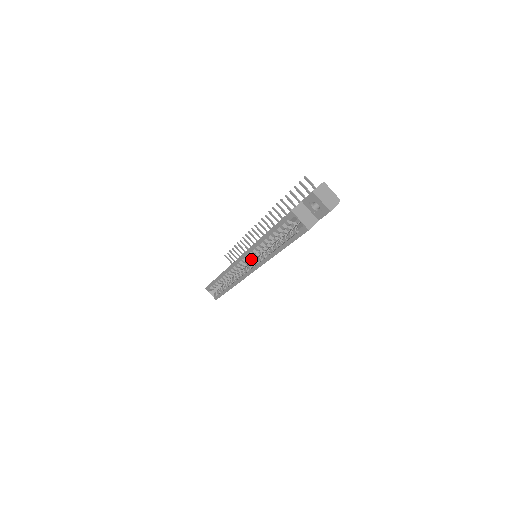
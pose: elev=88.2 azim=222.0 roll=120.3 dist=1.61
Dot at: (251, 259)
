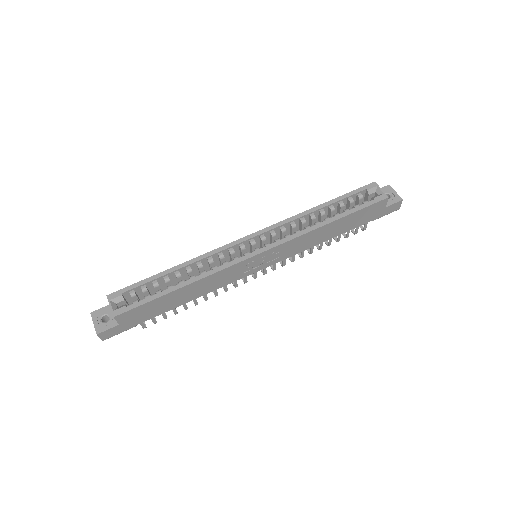
Dot at: occluded
